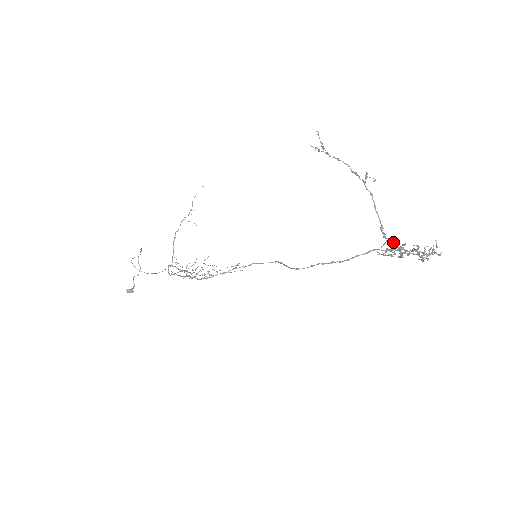
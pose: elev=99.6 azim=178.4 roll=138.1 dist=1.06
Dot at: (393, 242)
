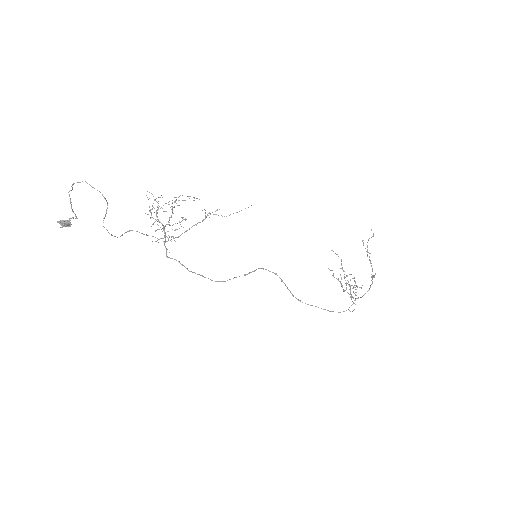
Dot at: occluded
